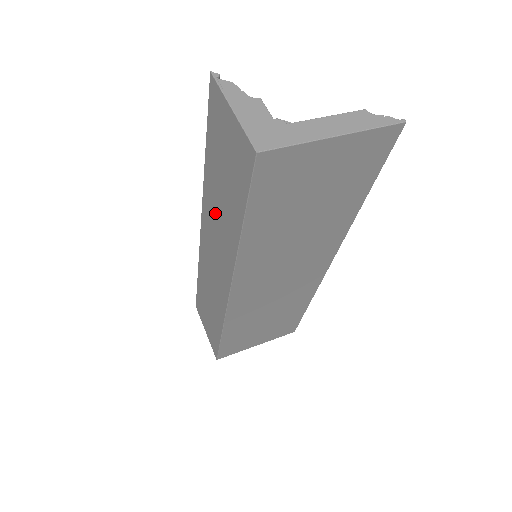
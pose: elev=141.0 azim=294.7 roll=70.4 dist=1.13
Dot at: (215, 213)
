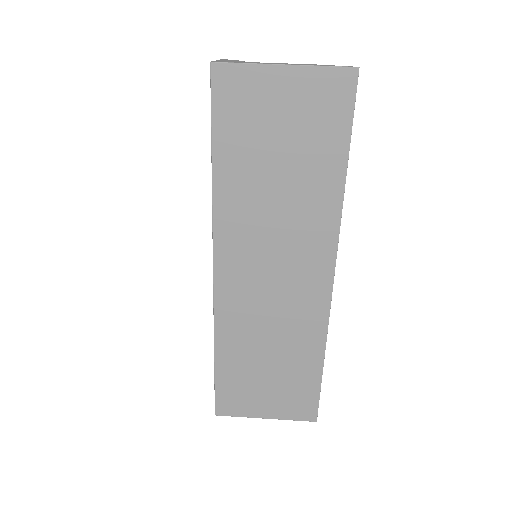
Dot at: occluded
